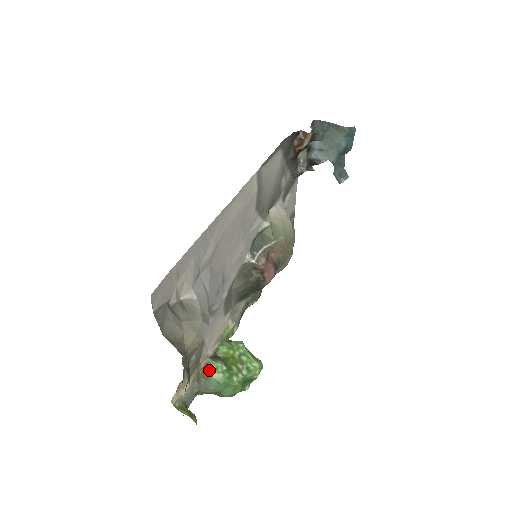
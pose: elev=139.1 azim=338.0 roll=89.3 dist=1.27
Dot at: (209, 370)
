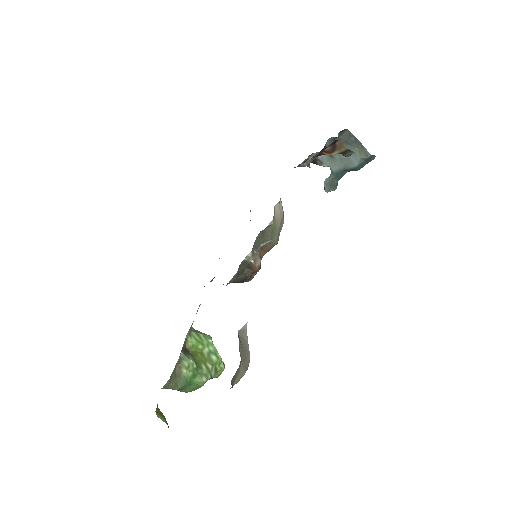
Dot at: (181, 367)
